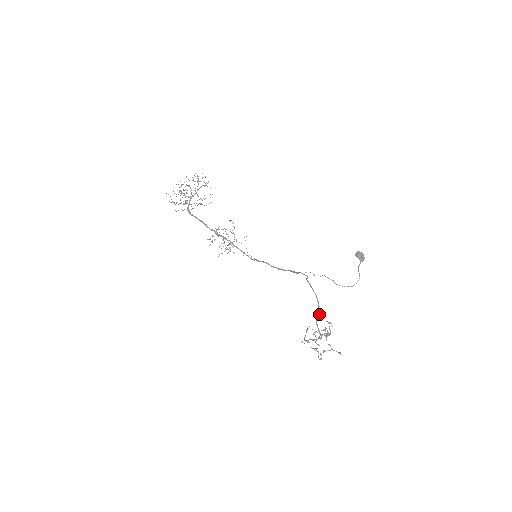
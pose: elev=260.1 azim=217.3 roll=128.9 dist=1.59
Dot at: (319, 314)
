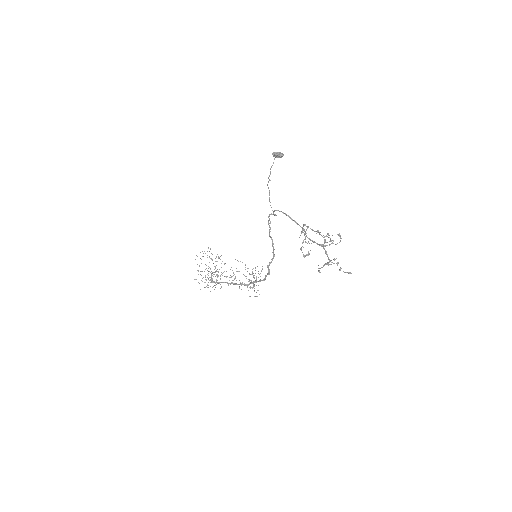
Dot at: (303, 229)
